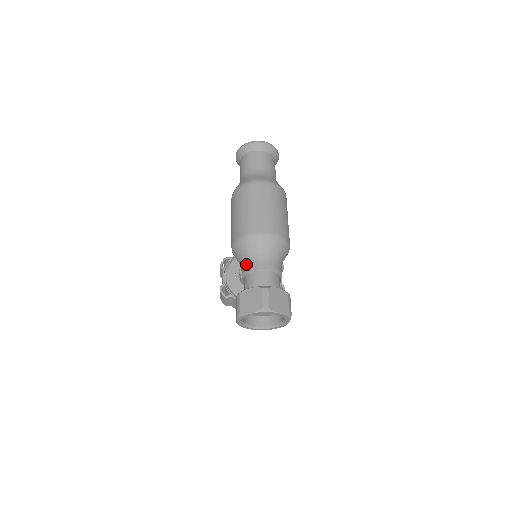
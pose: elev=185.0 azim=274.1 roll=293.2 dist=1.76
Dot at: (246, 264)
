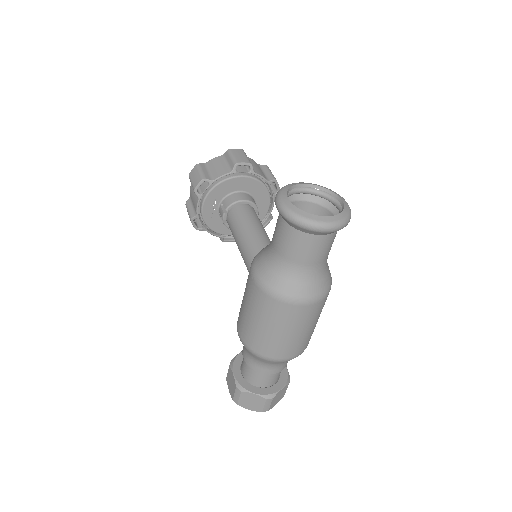
Dot at: (254, 364)
